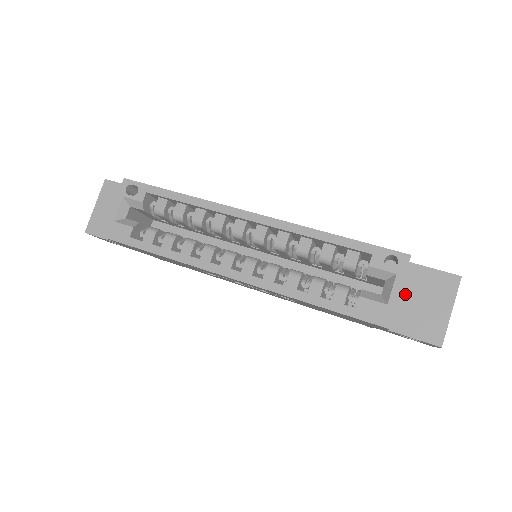
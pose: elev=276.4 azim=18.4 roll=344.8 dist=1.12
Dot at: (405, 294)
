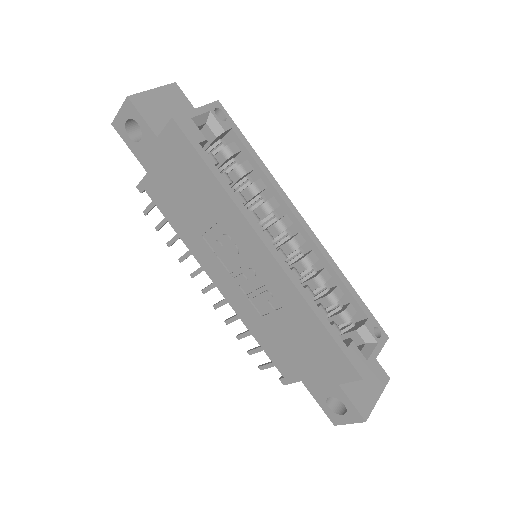
Dot at: occluded
